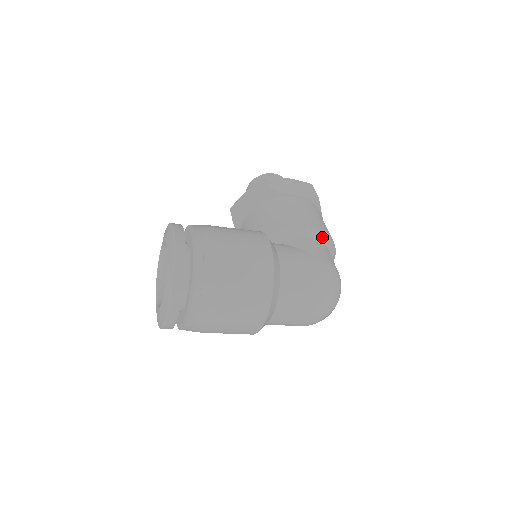
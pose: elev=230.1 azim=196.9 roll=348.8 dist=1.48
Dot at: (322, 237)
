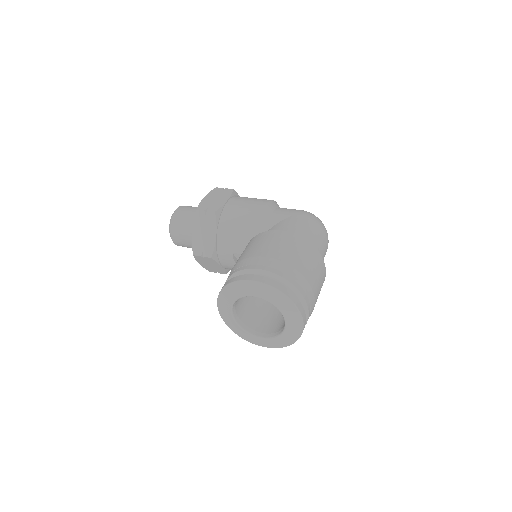
Dot at: (274, 204)
